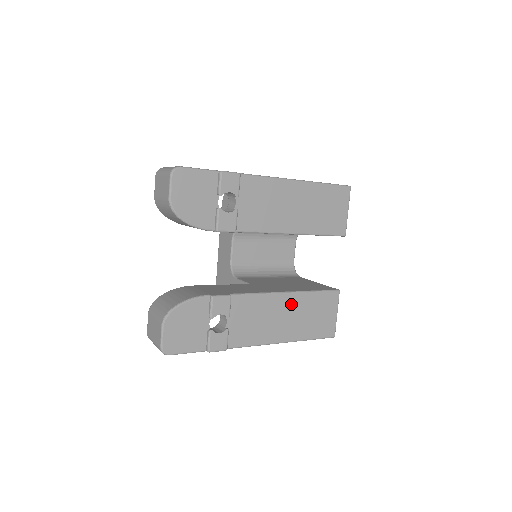
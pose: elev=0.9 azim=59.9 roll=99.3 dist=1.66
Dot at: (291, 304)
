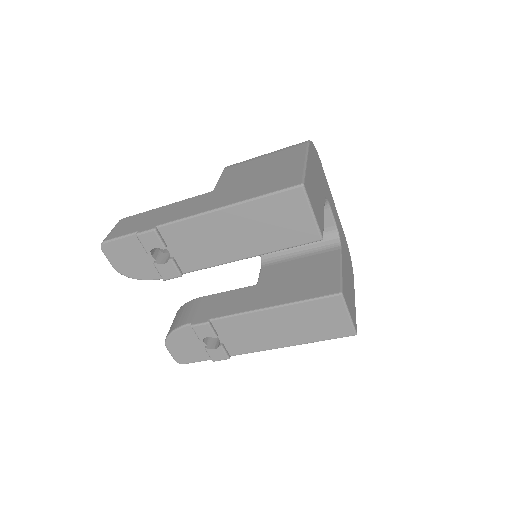
Dot at: (280, 316)
